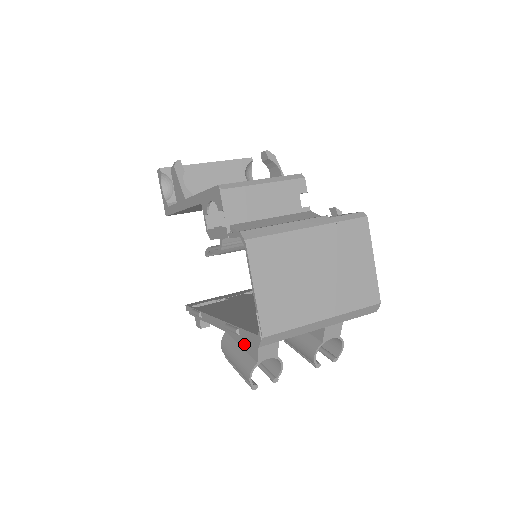
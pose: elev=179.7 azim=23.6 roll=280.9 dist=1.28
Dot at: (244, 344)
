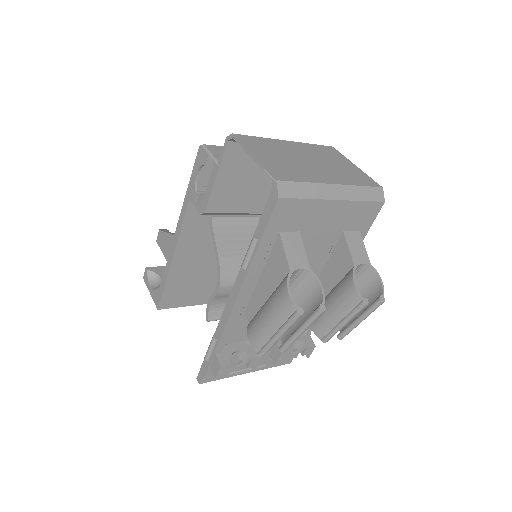
Dot at: (270, 284)
